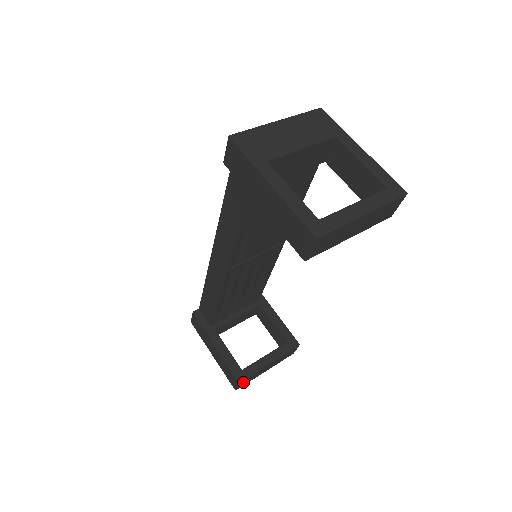
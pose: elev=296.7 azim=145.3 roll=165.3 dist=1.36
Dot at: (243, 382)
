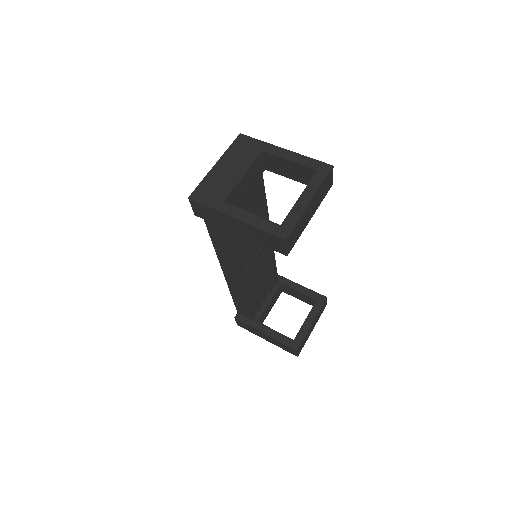
Dot at: (299, 348)
